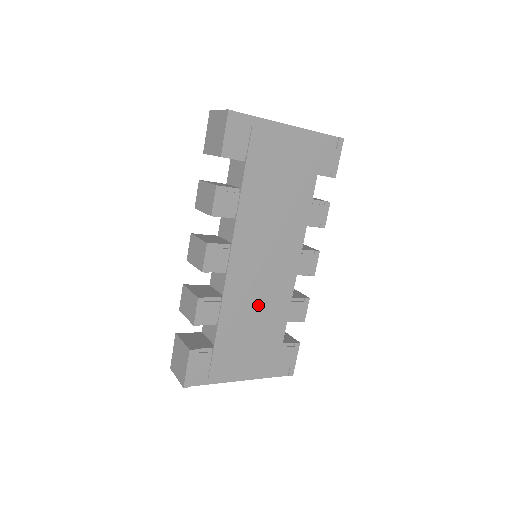
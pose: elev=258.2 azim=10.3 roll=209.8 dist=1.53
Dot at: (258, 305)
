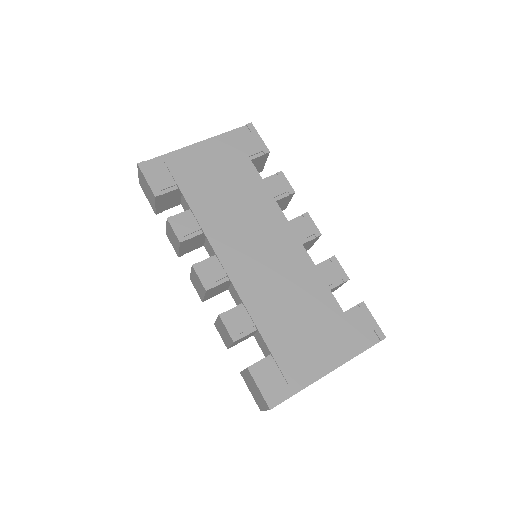
Dot at: (285, 290)
